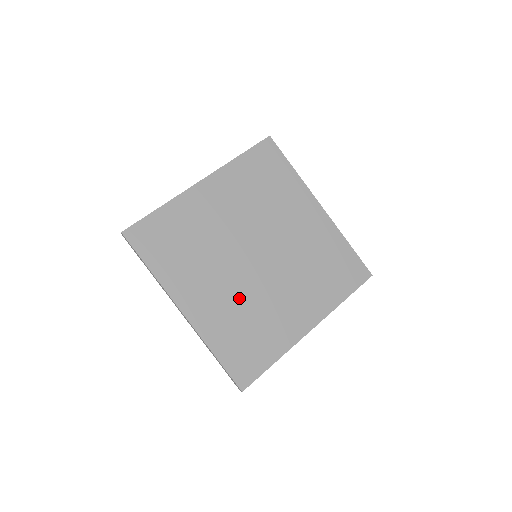
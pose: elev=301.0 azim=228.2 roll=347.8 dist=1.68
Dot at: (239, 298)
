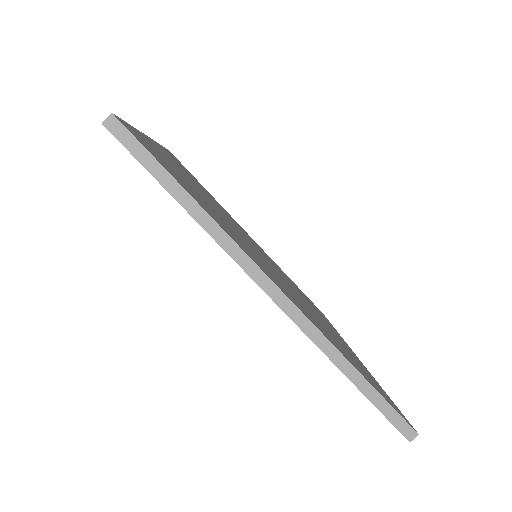
Dot at: (294, 295)
